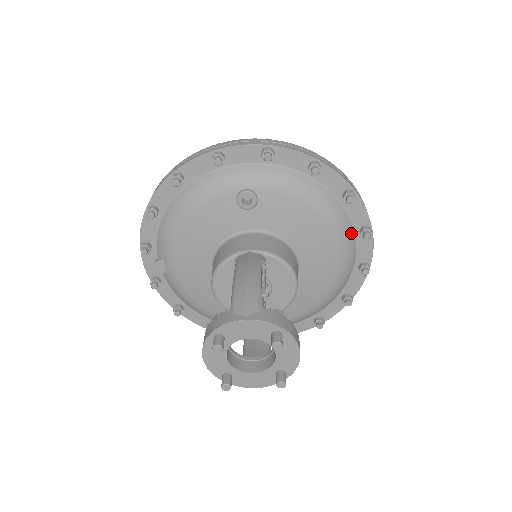
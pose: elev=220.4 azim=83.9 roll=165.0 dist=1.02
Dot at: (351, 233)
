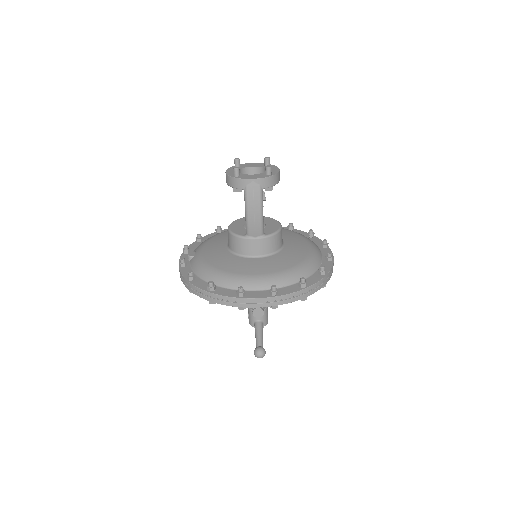
Dot at: (316, 245)
